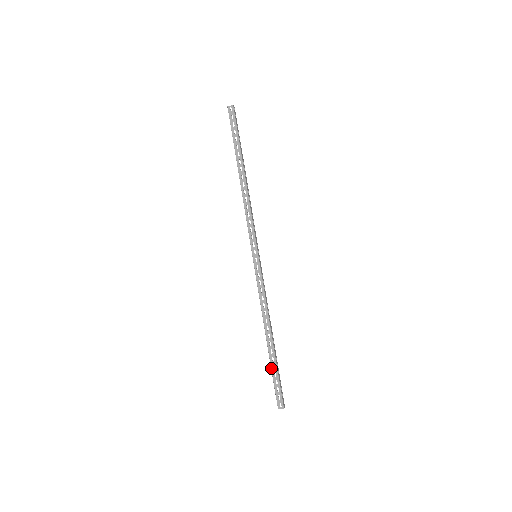
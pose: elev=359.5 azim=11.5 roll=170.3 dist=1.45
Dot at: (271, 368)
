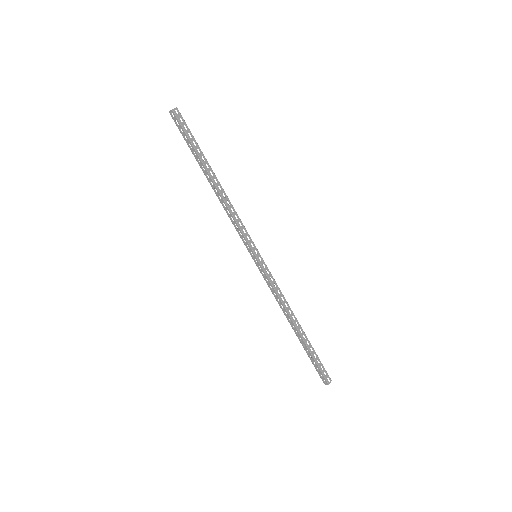
Dot at: (306, 352)
